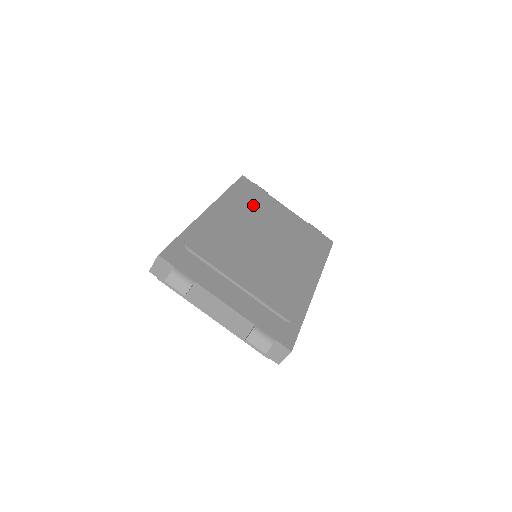
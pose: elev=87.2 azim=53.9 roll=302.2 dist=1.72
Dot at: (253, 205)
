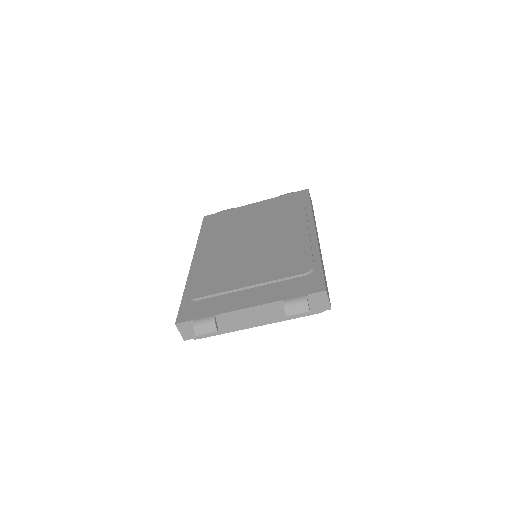
Dot at: (224, 227)
